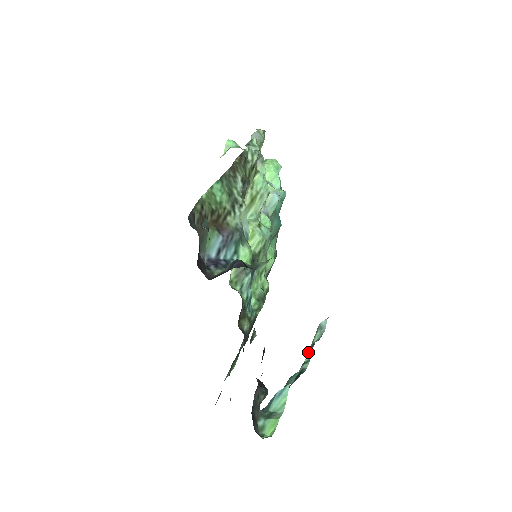
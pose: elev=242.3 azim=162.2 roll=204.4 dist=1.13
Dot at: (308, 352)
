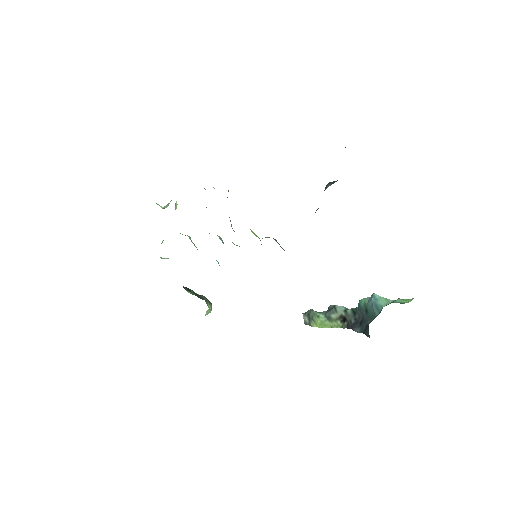
Dot at: (335, 312)
